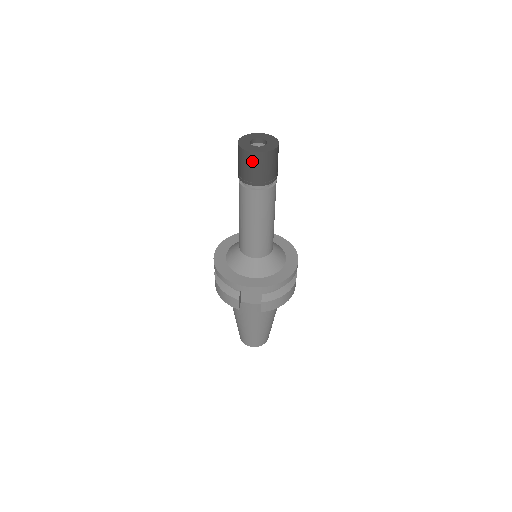
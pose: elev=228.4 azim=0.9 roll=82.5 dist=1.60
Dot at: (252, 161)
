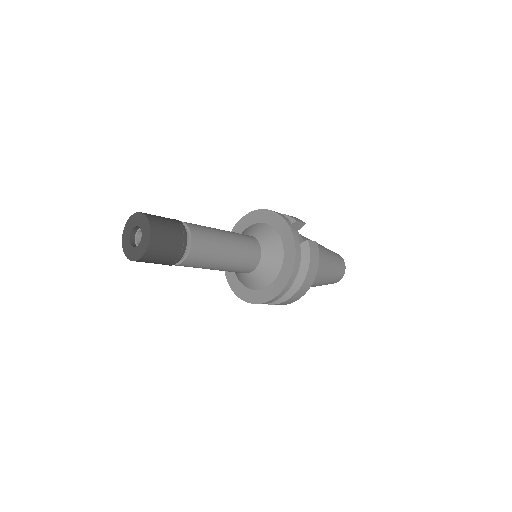
Dot at: occluded
